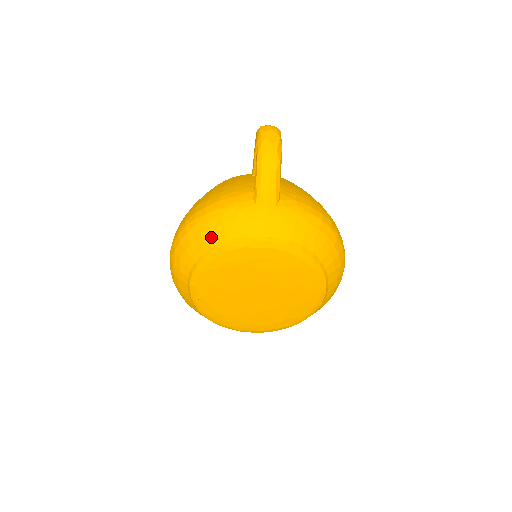
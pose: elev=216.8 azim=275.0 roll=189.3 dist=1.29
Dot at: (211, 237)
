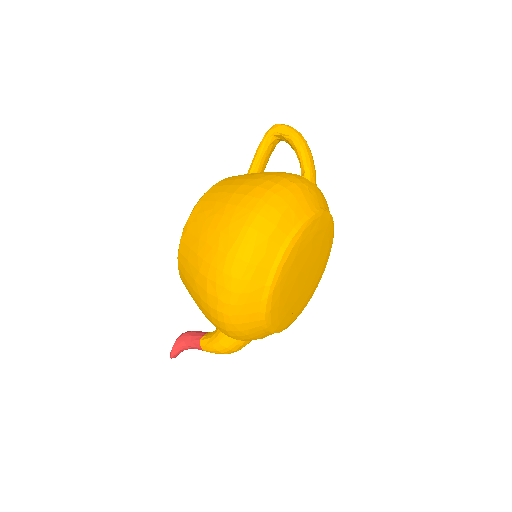
Dot at: (299, 208)
